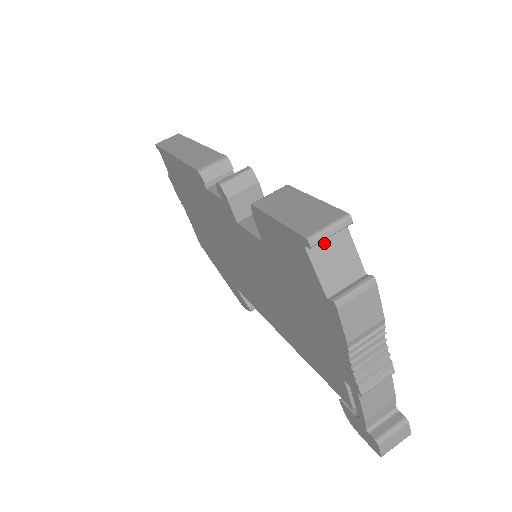
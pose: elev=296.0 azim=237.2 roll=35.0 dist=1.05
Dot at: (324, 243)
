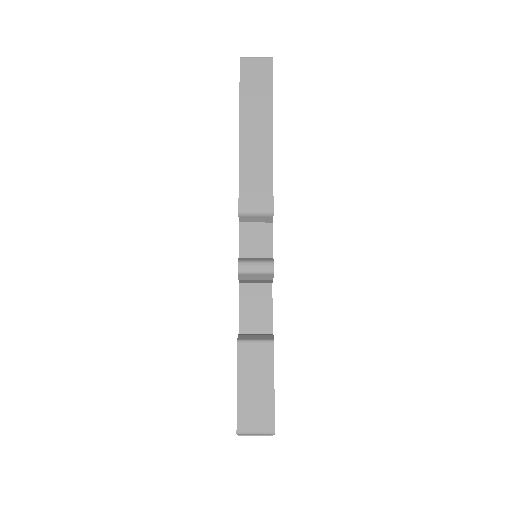
Dot at: occluded
